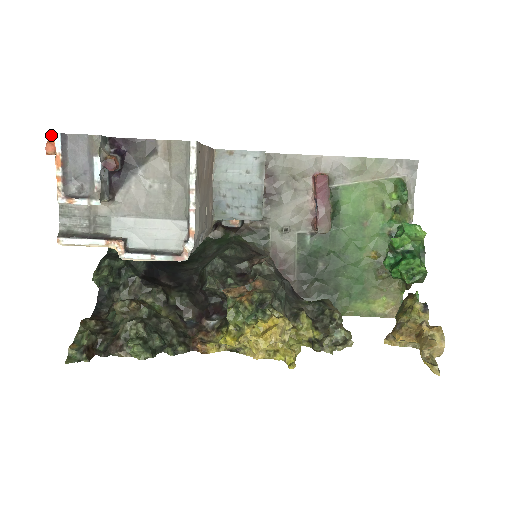
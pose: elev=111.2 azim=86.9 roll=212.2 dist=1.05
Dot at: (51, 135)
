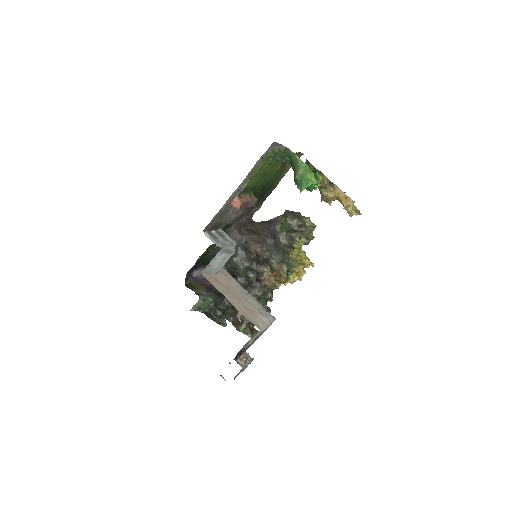
Dot at: occluded
